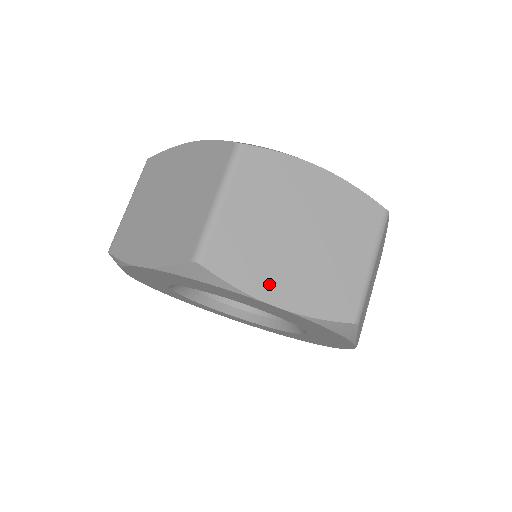
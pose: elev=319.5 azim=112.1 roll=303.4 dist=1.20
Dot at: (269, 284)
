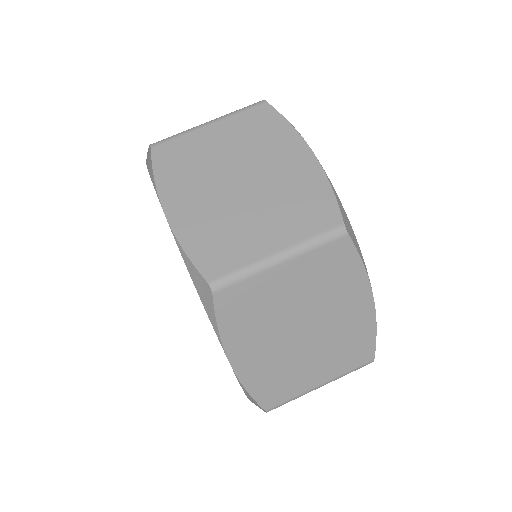
Dot at: (243, 346)
